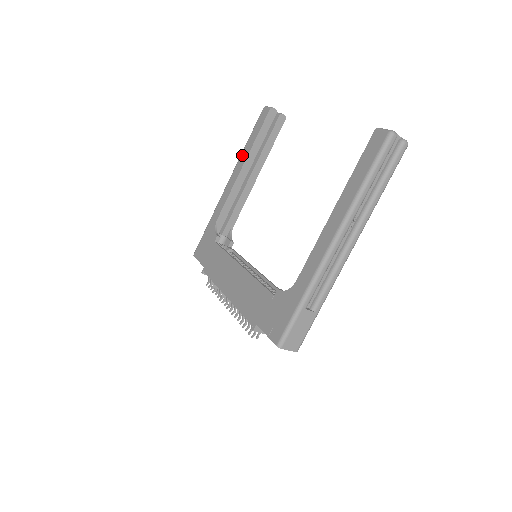
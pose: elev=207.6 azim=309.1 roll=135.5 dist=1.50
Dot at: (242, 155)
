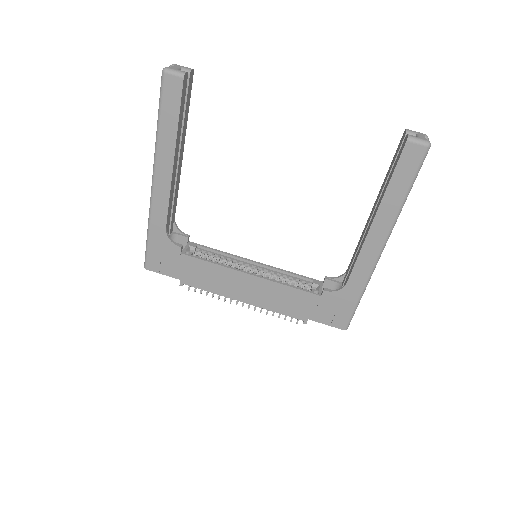
Dot at: (161, 146)
